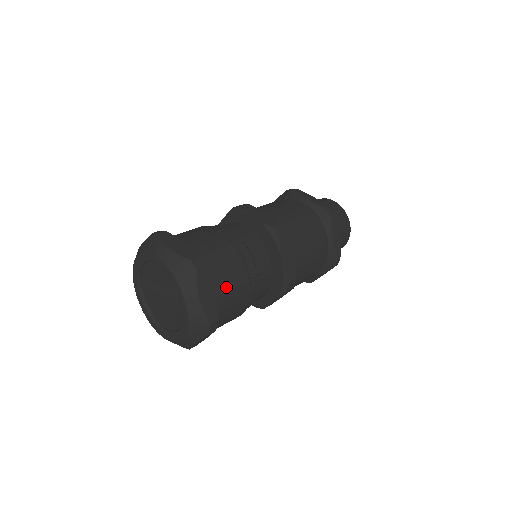
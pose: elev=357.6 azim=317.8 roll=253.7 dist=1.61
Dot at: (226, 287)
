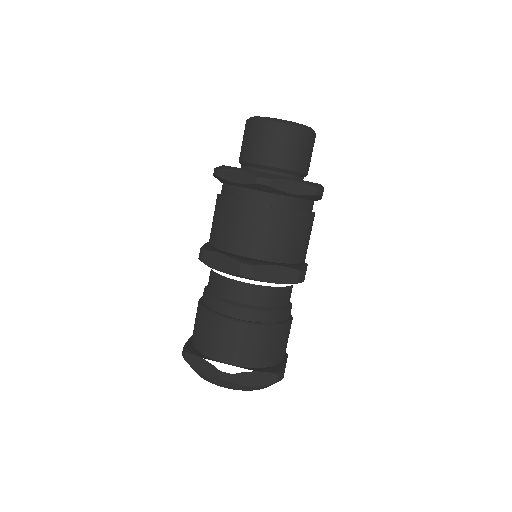
Dot at: occluded
